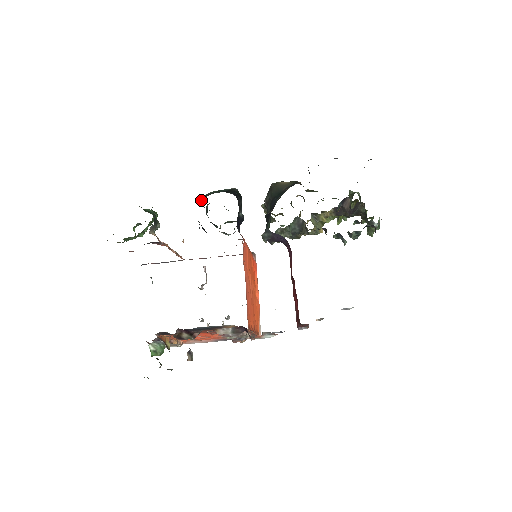
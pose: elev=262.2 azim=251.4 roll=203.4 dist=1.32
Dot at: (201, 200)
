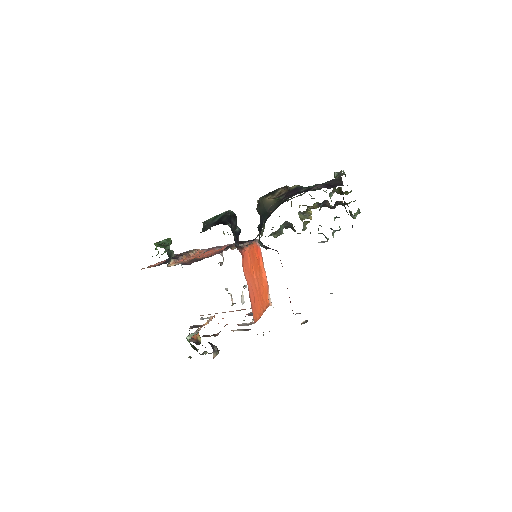
Dot at: occluded
